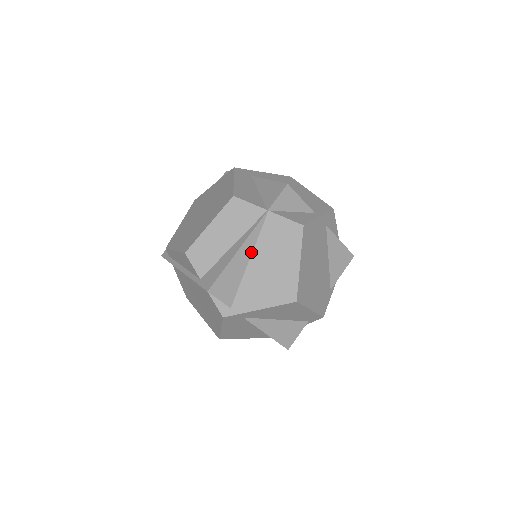
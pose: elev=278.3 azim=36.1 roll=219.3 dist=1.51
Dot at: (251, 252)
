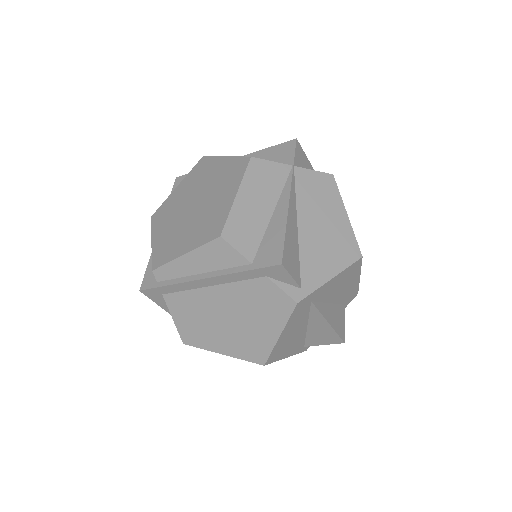
Dot at: (296, 215)
